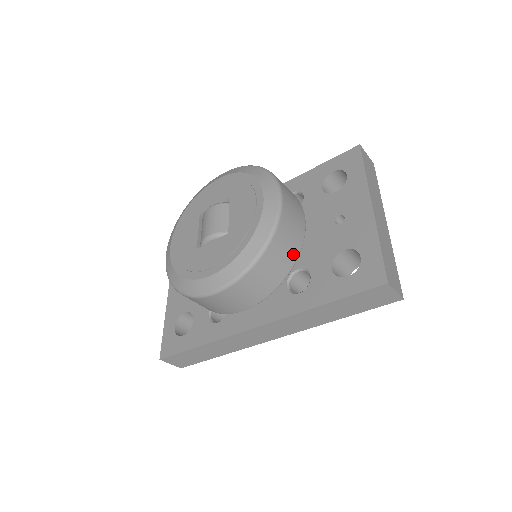
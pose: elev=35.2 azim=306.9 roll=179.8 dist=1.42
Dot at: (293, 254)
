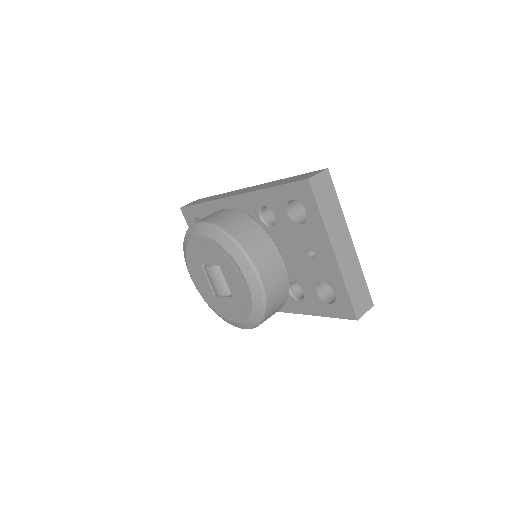
Dot at: (285, 295)
